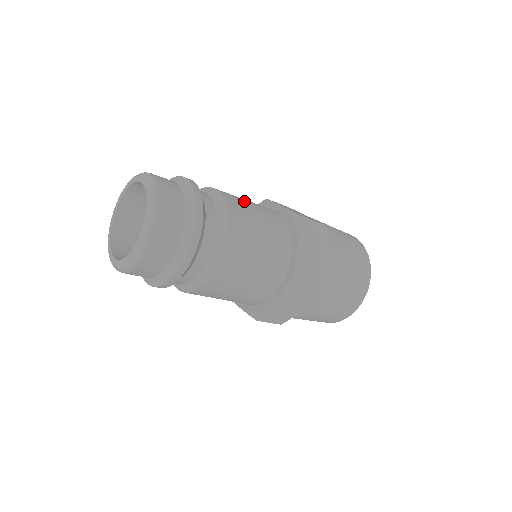
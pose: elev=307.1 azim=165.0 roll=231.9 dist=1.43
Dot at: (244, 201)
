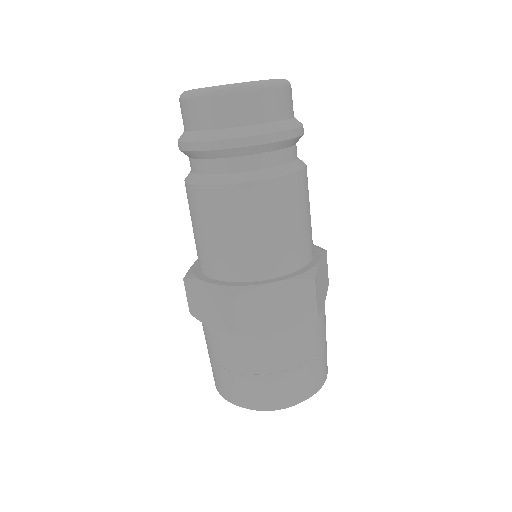
Dot at: occluded
